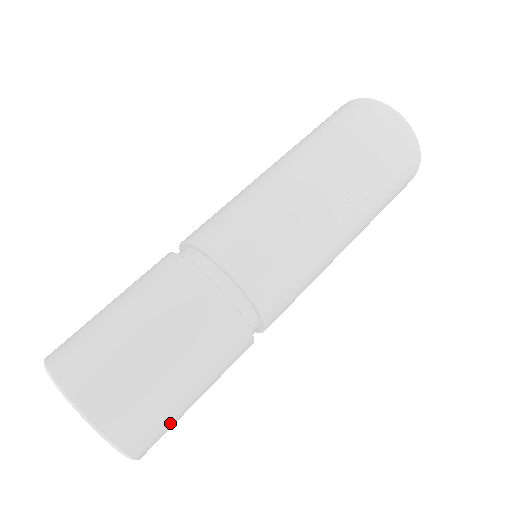
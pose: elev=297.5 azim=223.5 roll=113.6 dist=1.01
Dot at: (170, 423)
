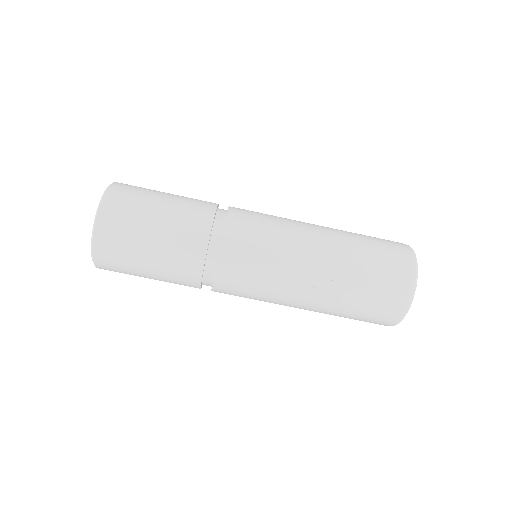
Dot at: (123, 266)
